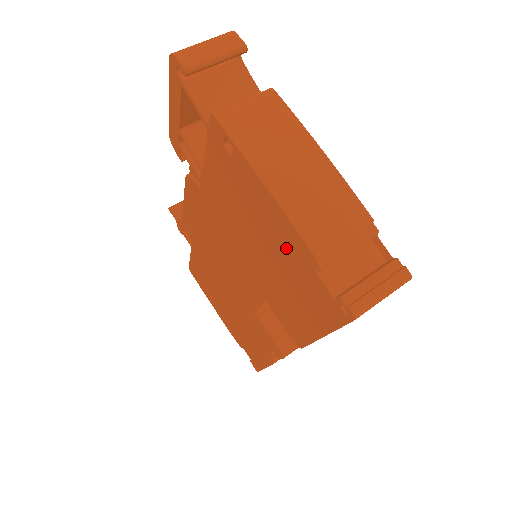
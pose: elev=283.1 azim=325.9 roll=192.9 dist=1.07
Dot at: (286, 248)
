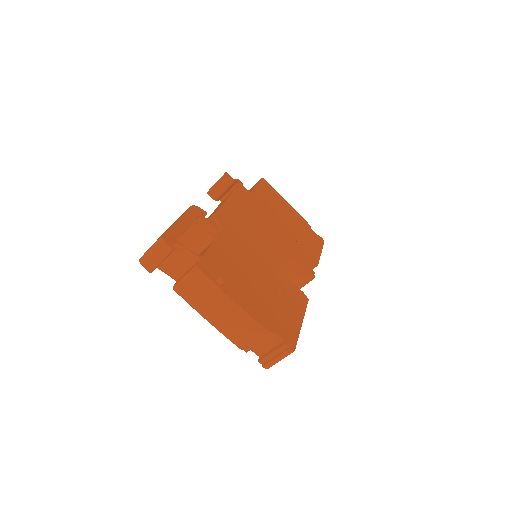
Dot at: occluded
